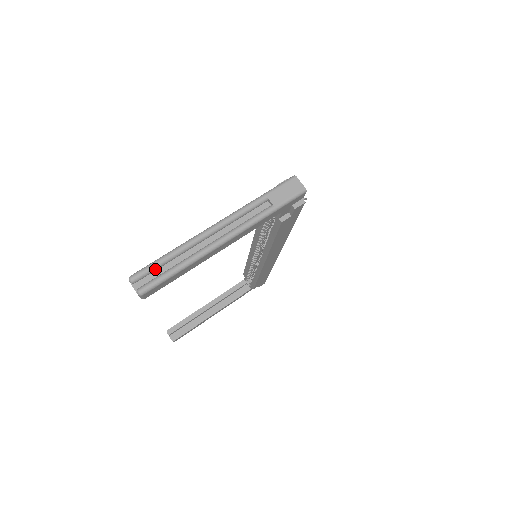
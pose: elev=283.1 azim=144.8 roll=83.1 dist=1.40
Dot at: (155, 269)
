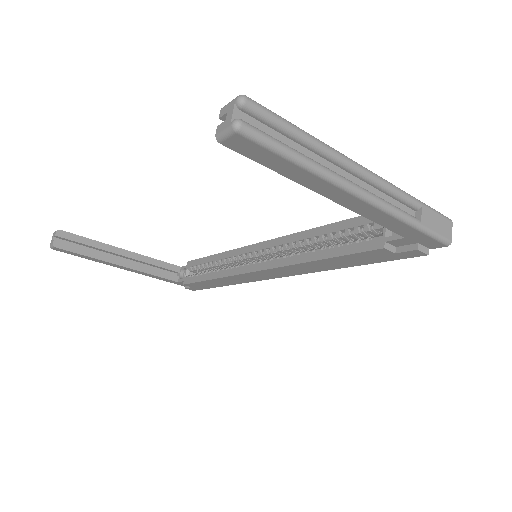
Dot at: (276, 126)
